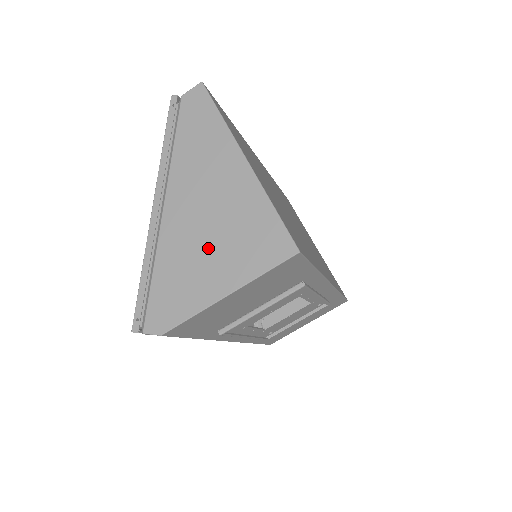
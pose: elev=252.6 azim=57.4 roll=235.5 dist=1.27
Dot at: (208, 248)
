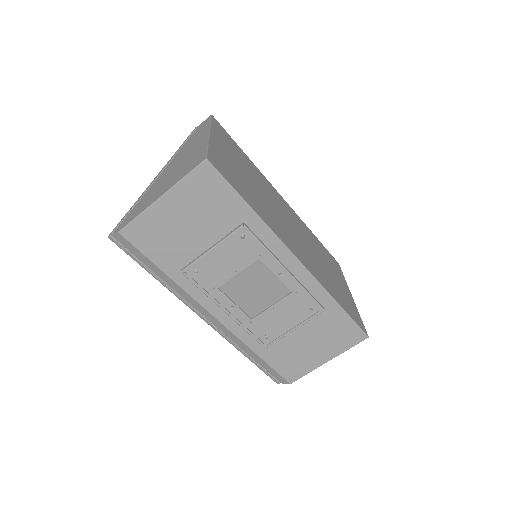
Dot at: (167, 180)
